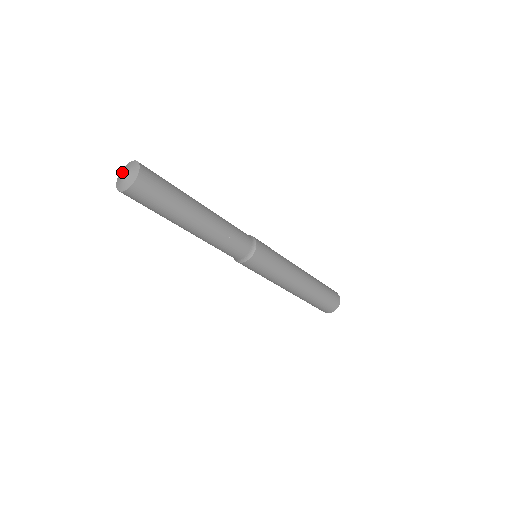
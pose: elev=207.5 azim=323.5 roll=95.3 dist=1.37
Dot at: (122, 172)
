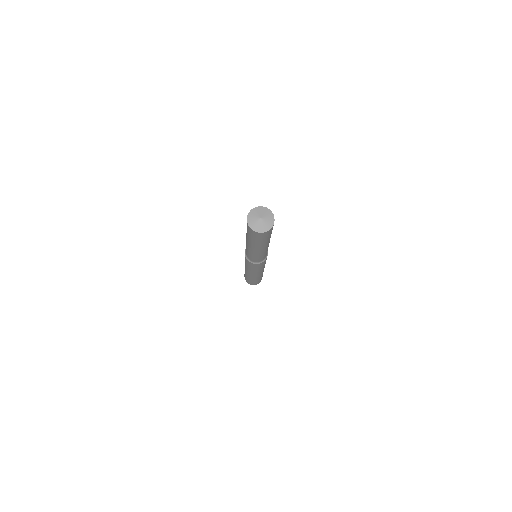
Dot at: (260, 214)
